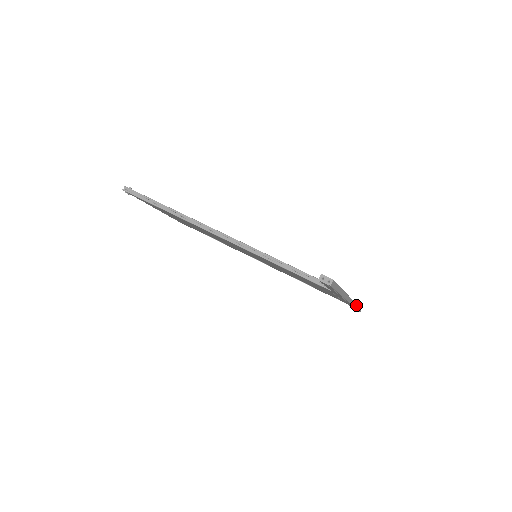
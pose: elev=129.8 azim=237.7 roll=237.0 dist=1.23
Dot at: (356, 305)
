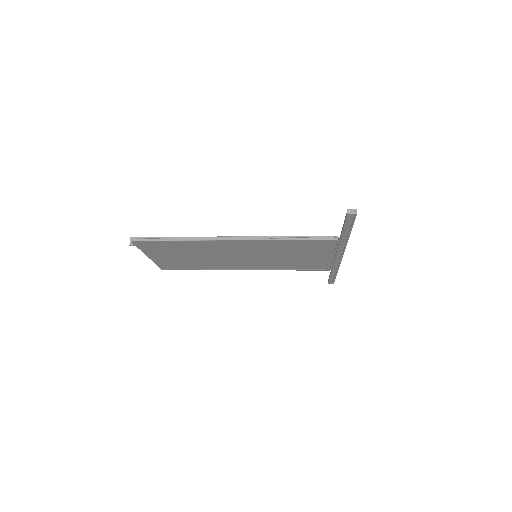
Dot at: occluded
